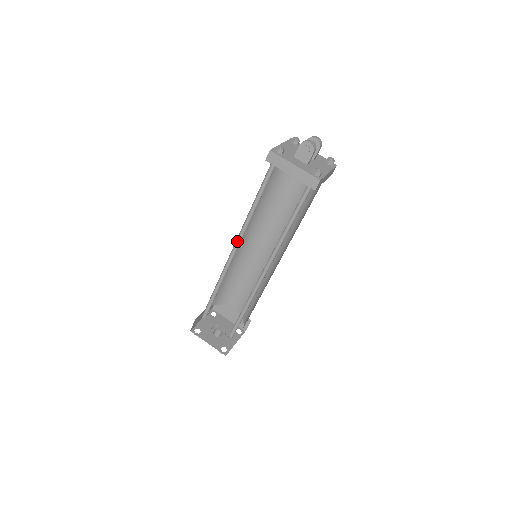
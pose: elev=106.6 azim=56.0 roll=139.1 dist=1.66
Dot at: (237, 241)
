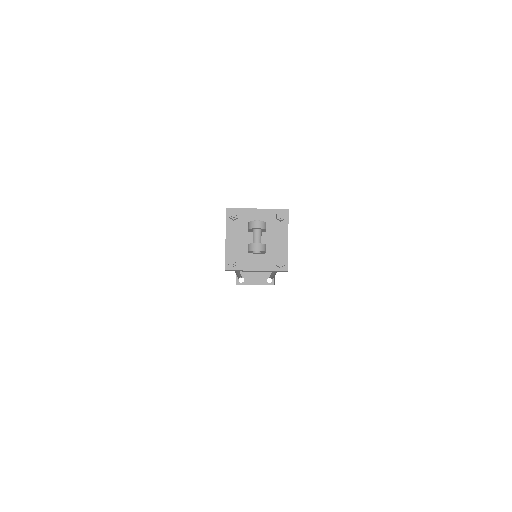
Dot at: occluded
